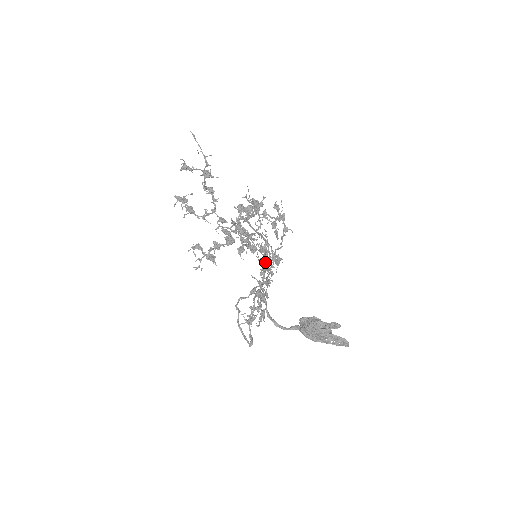
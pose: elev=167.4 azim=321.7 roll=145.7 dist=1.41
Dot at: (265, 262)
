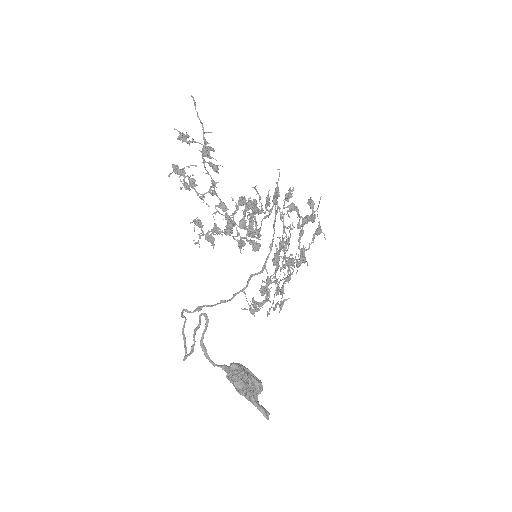
Dot at: (276, 262)
